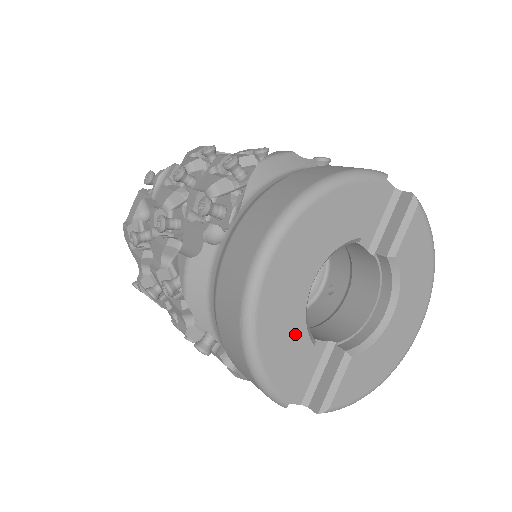
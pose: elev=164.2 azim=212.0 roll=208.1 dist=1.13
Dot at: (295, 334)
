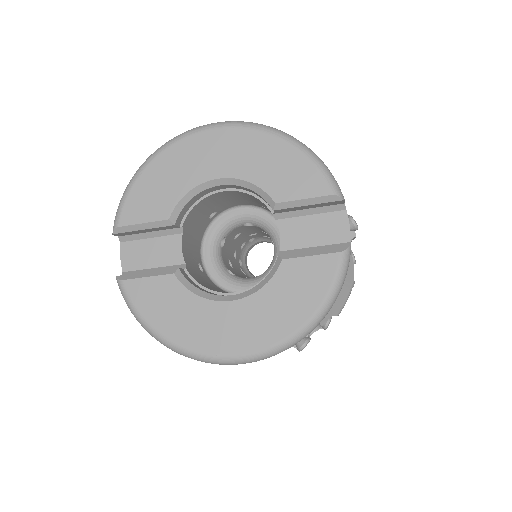
Dot at: (171, 192)
